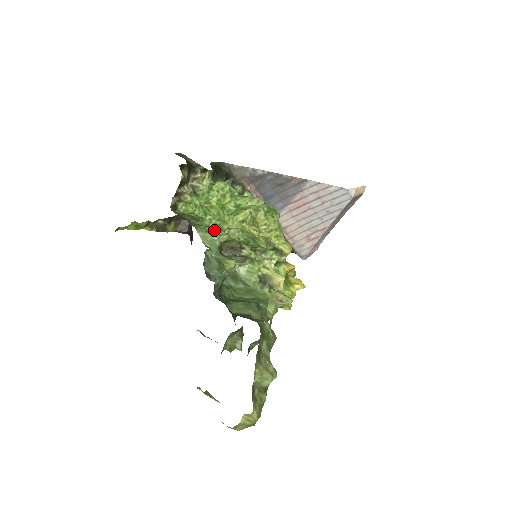
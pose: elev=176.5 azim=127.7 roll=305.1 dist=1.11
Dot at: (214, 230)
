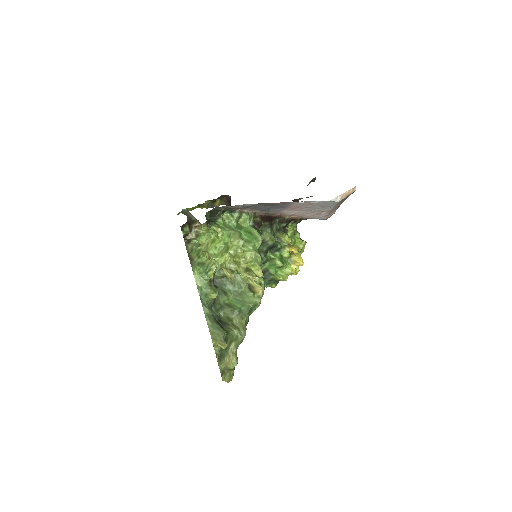
Dot at: (205, 272)
